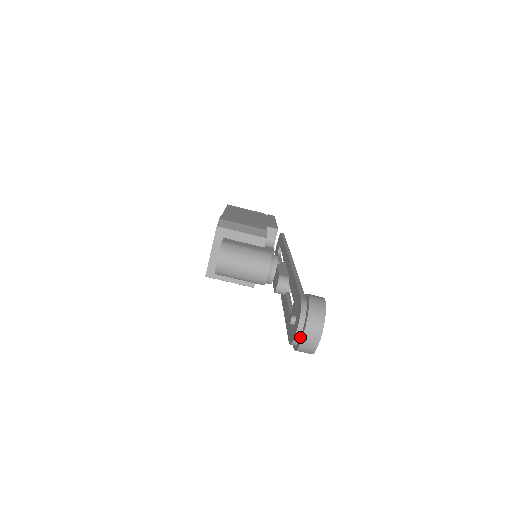
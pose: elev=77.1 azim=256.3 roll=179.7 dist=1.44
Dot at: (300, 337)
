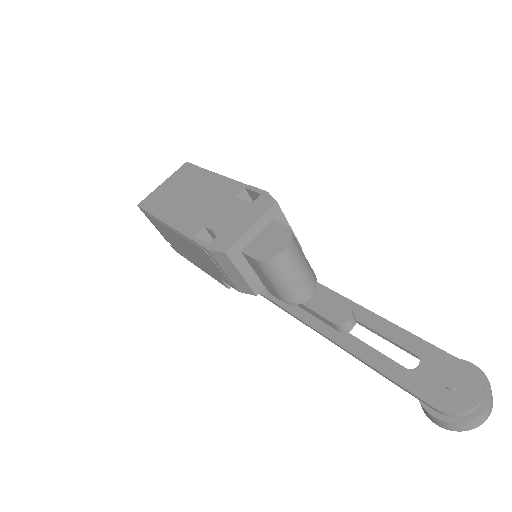
Dot at: (469, 410)
